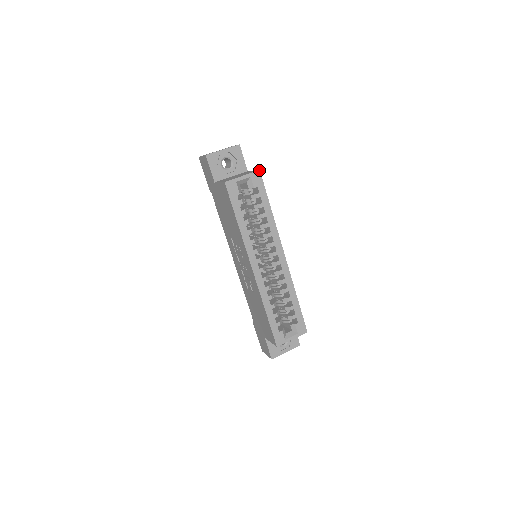
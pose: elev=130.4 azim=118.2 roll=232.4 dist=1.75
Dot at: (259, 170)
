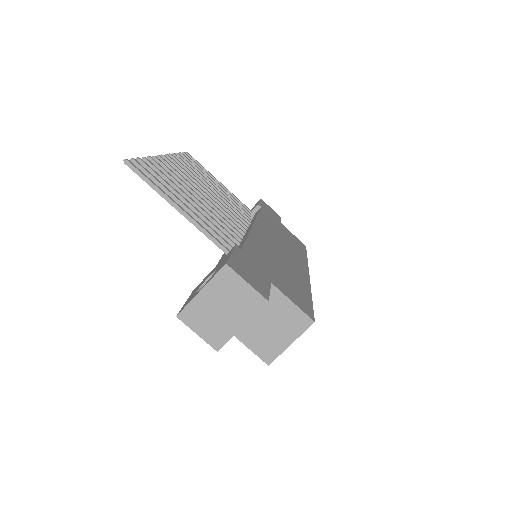
Dot at: occluded
